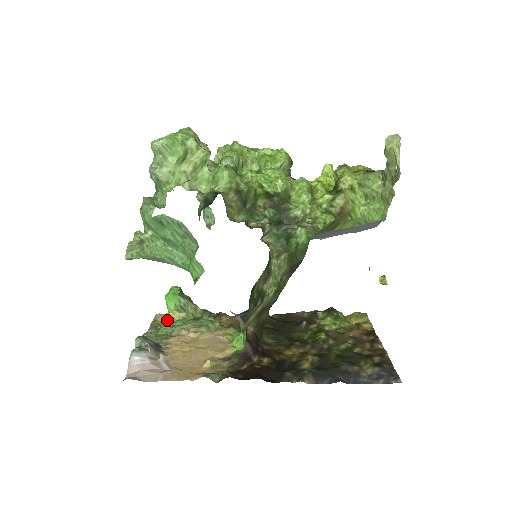
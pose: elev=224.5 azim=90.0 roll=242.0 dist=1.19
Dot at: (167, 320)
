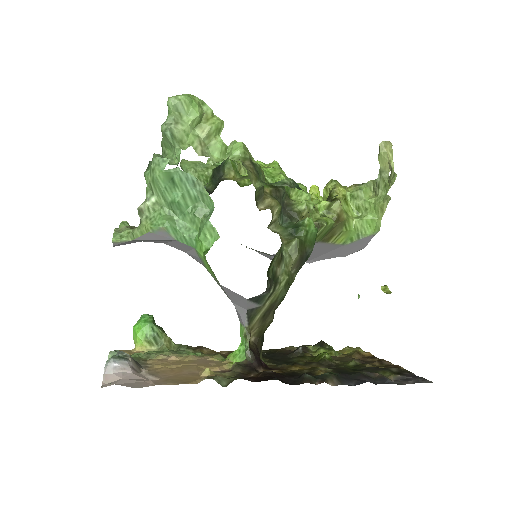
Dot at: occluded
